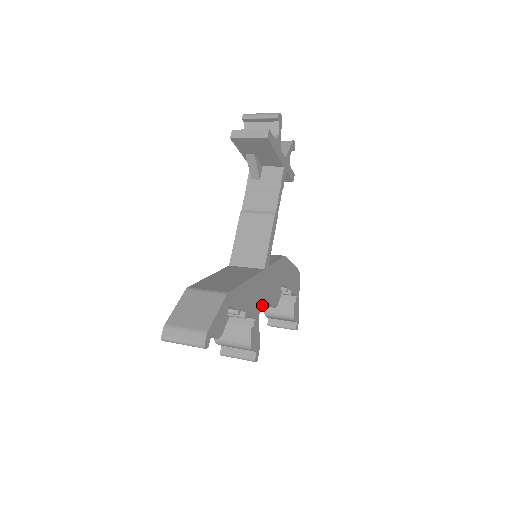
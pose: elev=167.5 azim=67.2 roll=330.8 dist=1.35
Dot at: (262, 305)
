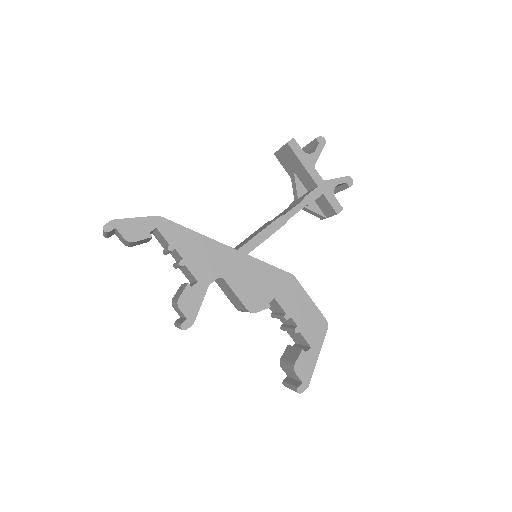
Dot at: (241, 306)
